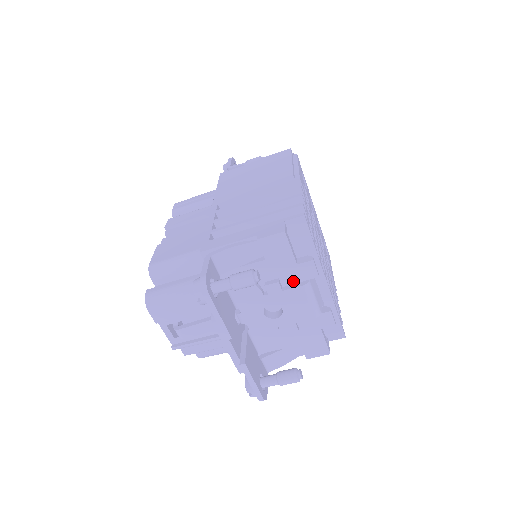
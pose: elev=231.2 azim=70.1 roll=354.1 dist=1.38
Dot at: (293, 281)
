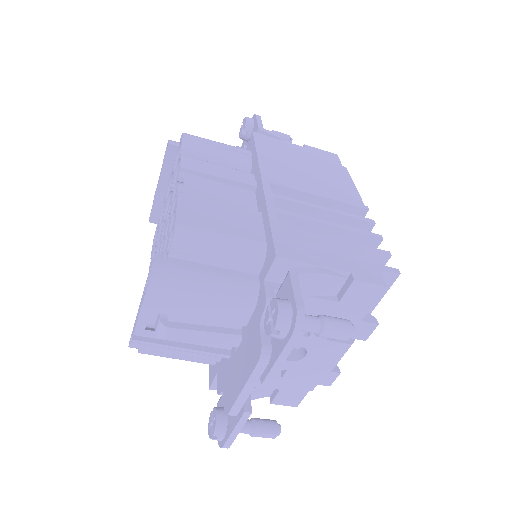
Dot at: occluded
